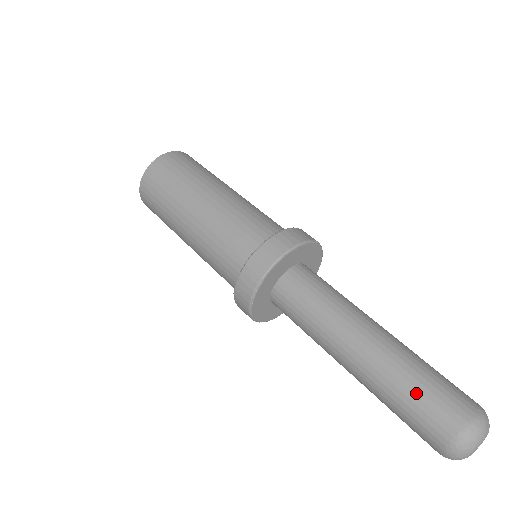
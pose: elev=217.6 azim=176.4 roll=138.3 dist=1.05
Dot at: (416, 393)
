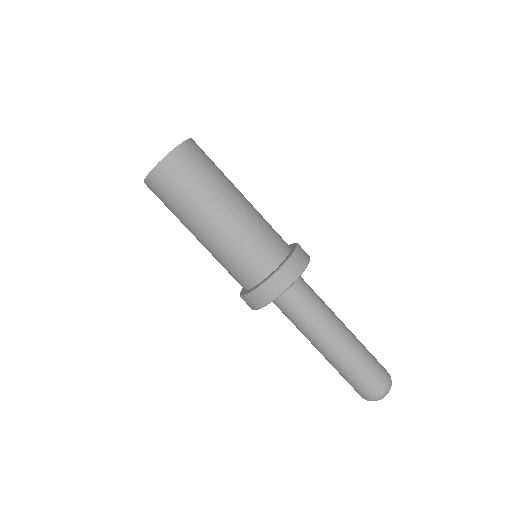
Dot at: (369, 363)
